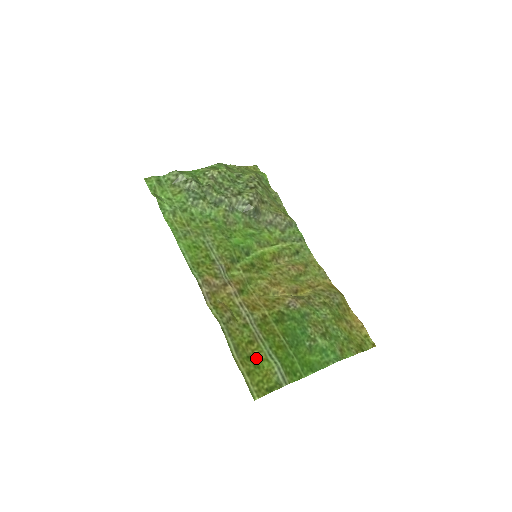
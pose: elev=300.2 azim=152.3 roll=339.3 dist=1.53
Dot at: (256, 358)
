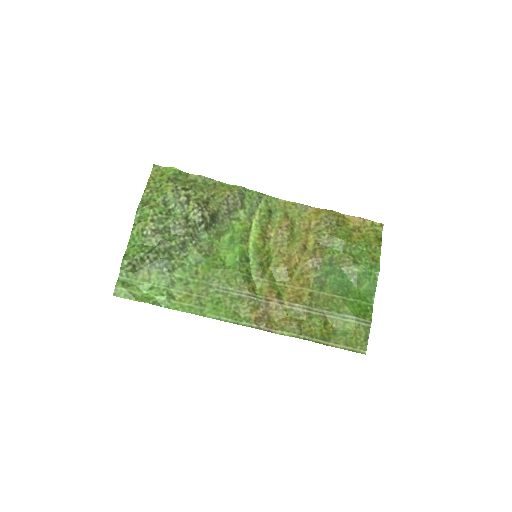
Dot at: (339, 329)
